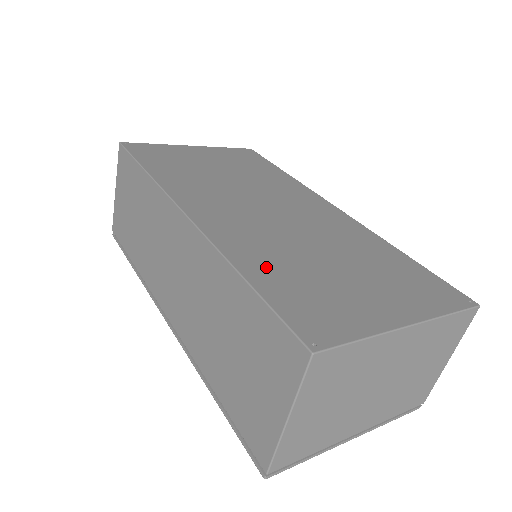
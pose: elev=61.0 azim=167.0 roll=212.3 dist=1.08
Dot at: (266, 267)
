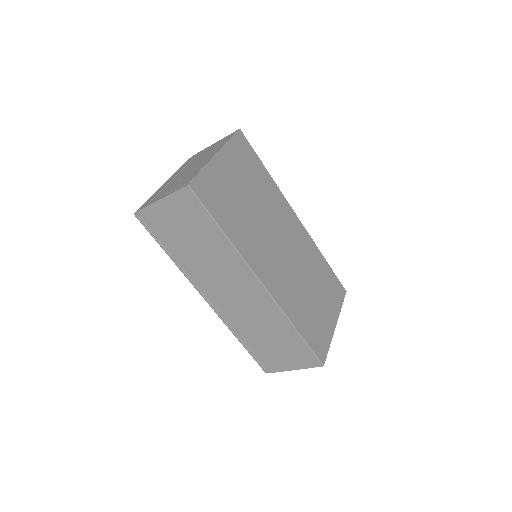
Dot at: (300, 317)
